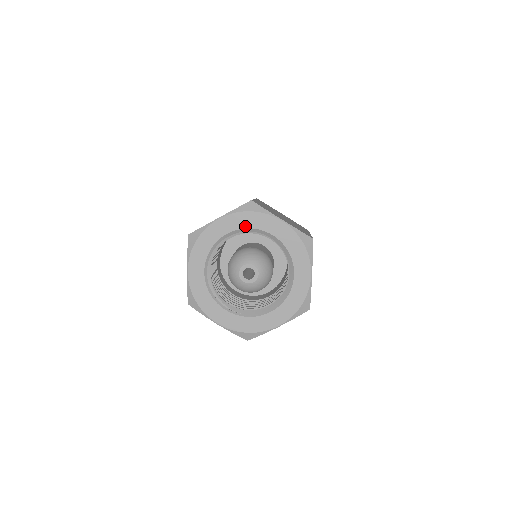
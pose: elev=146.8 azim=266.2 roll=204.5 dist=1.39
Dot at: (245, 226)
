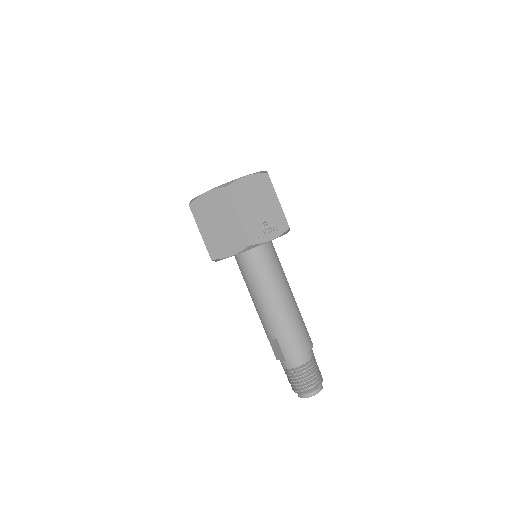
Dot at: occluded
